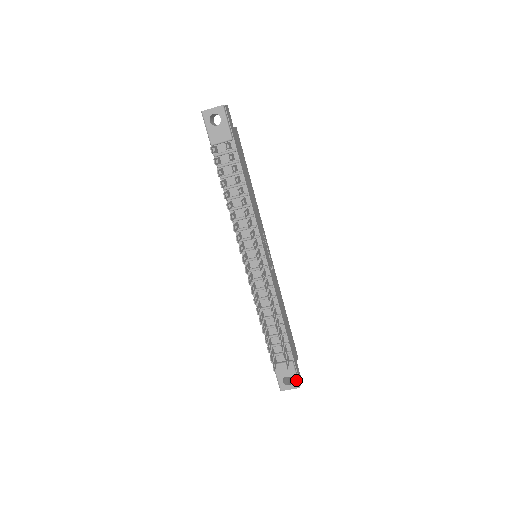
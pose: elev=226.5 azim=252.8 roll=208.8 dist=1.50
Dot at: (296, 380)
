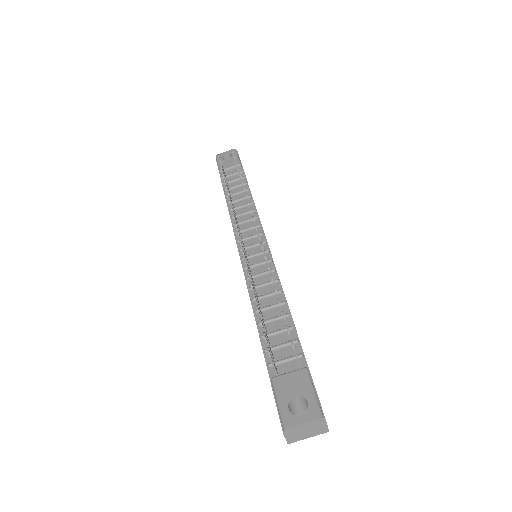
Dot at: (314, 401)
